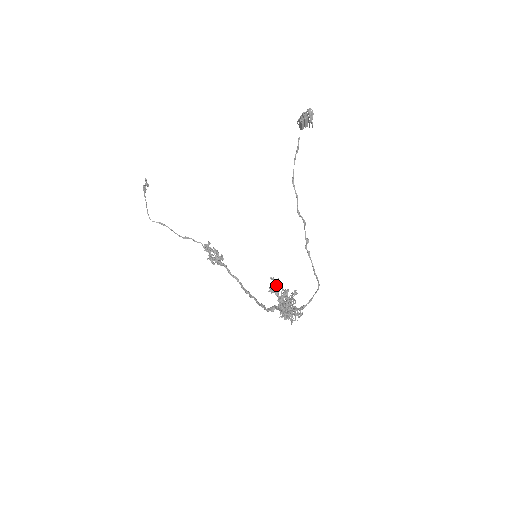
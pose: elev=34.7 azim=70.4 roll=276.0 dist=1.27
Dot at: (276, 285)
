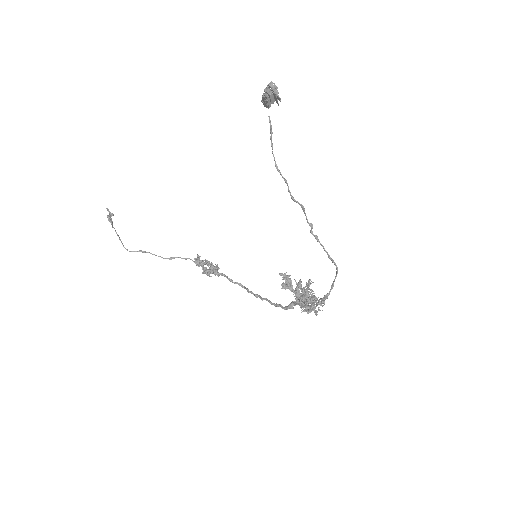
Dot at: (287, 280)
